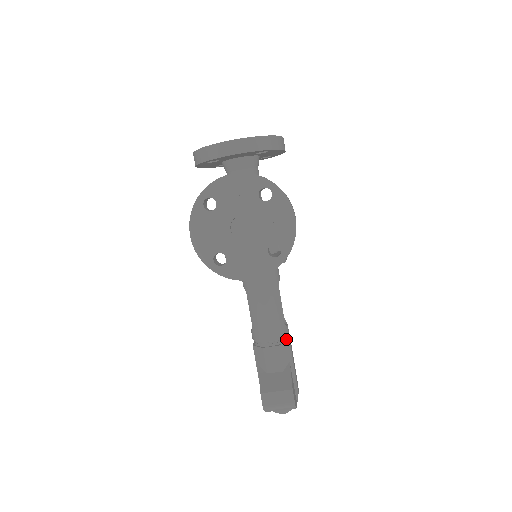
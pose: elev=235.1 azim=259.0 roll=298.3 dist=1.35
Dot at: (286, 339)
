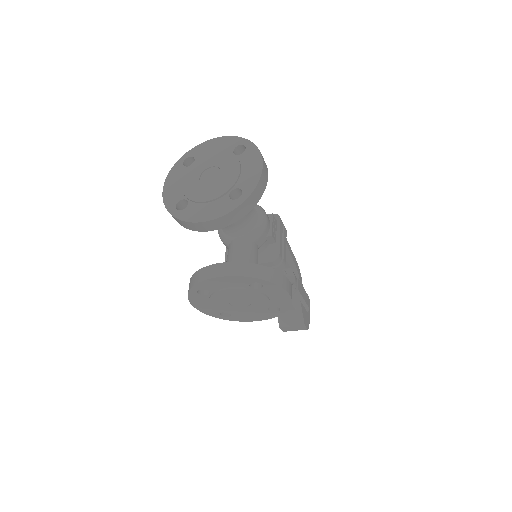
Dot at: (295, 289)
